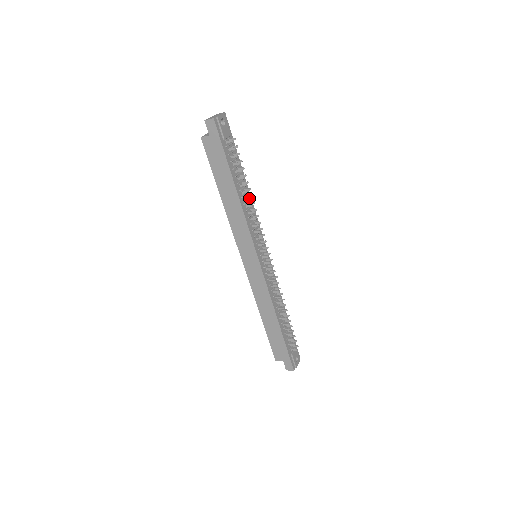
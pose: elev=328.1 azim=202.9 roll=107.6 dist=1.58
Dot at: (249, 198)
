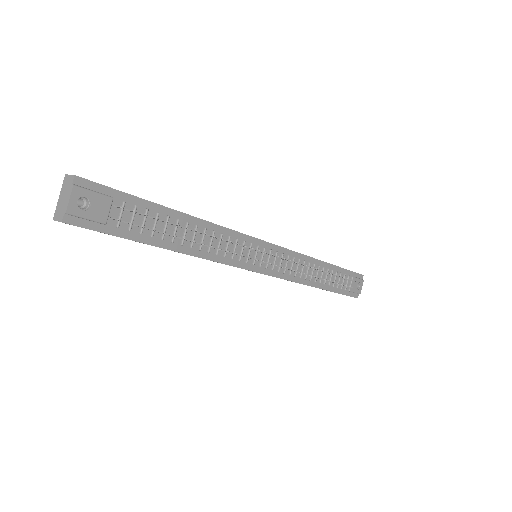
Dot at: (202, 244)
